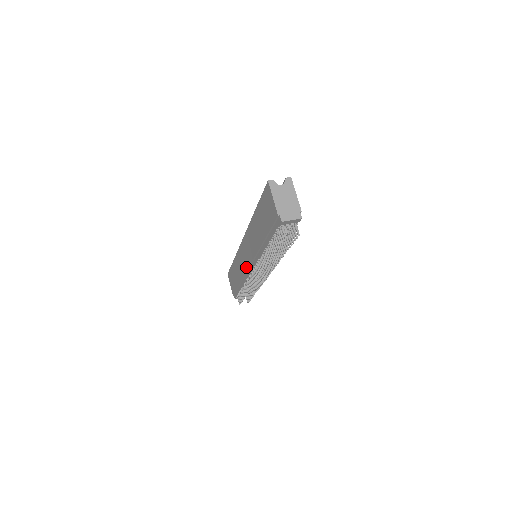
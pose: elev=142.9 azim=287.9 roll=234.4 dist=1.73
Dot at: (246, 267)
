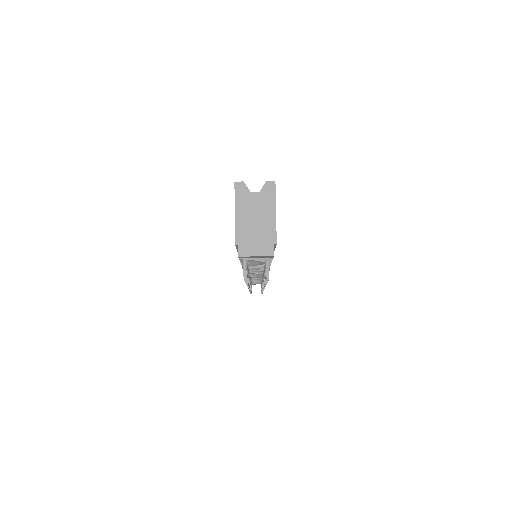
Dot at: occluded
